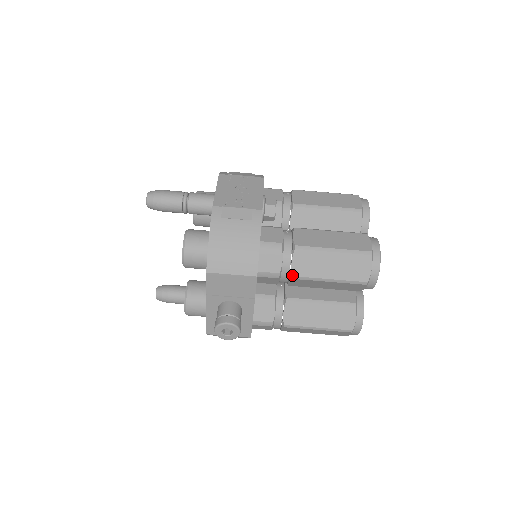
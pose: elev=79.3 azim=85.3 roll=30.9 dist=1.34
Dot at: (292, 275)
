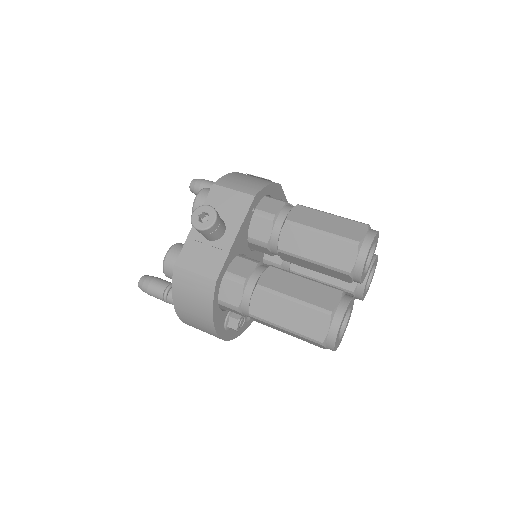
Dot at: (286, 219)
